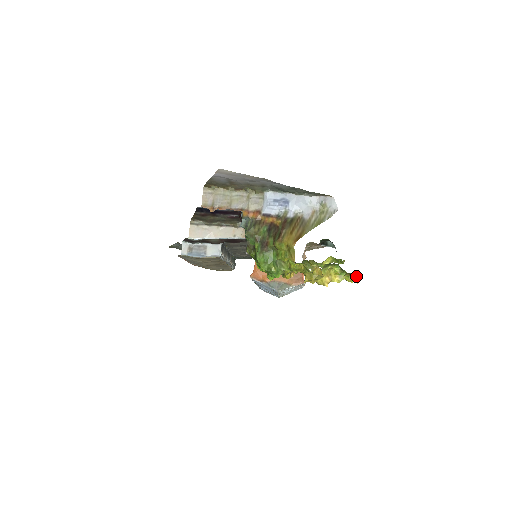
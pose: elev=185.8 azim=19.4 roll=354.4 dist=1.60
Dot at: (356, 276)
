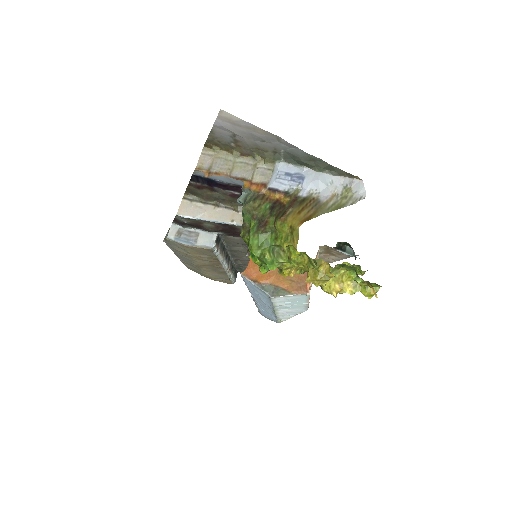
Dot at: (376, 290)
